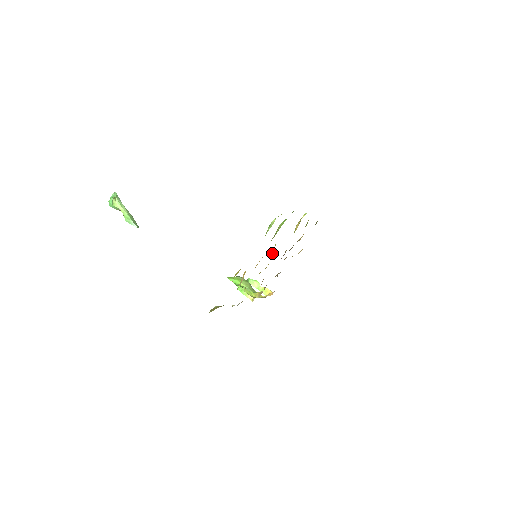
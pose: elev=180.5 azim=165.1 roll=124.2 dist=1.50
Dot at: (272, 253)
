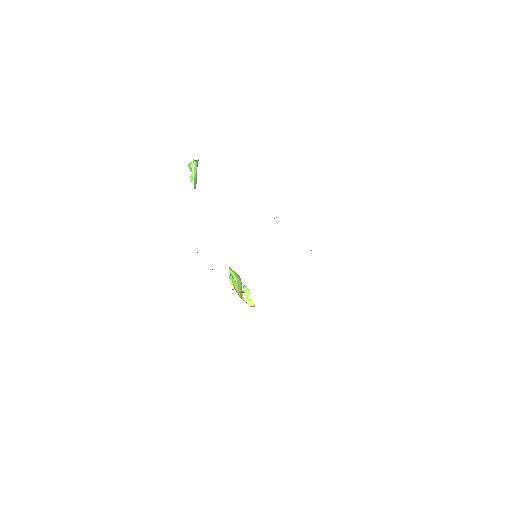
Dot at: occluded
